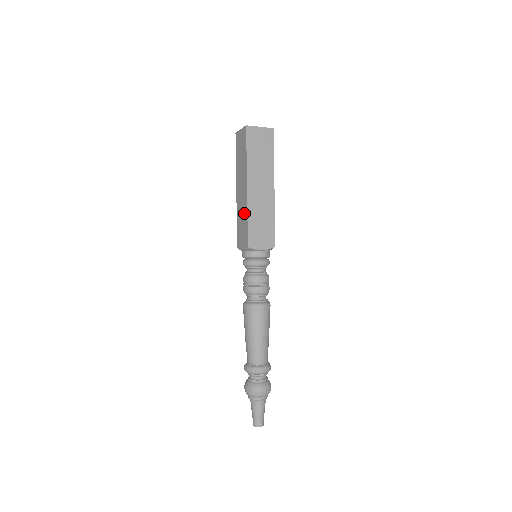
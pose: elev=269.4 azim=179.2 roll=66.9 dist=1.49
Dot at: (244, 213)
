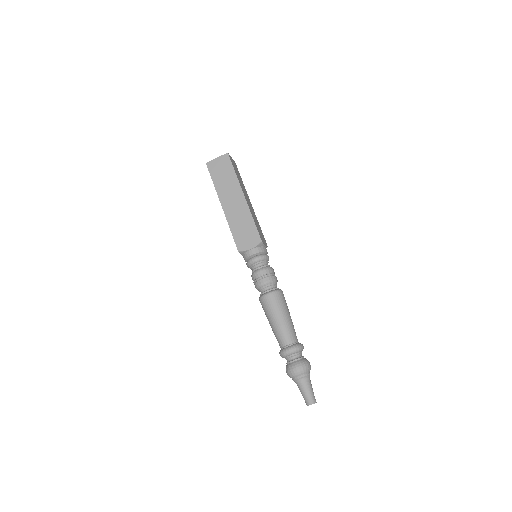
Dot at: (245, 217)
